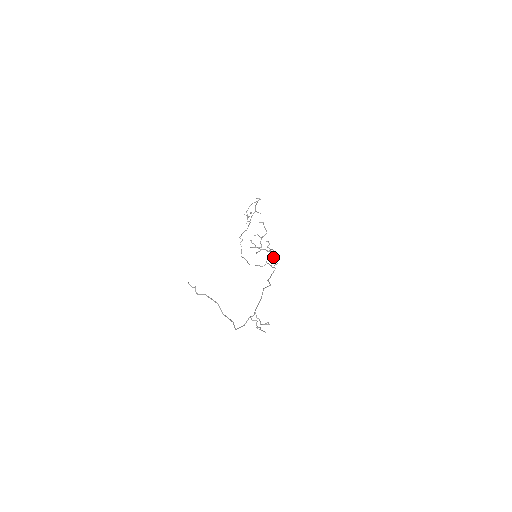
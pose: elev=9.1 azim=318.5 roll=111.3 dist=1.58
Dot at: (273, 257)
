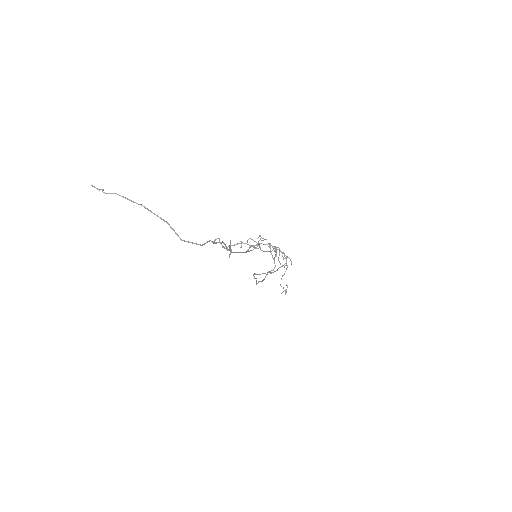
Dot at: (279, 252)
